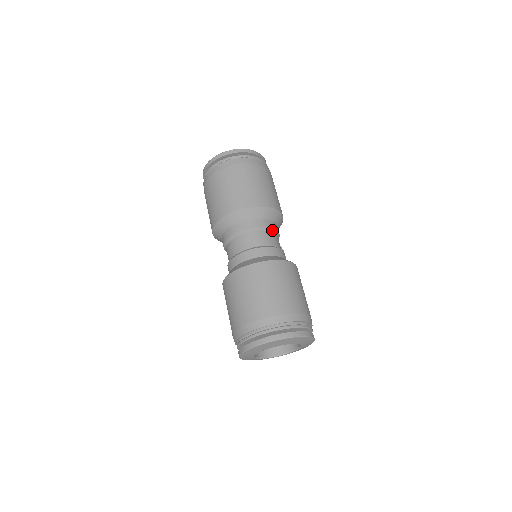
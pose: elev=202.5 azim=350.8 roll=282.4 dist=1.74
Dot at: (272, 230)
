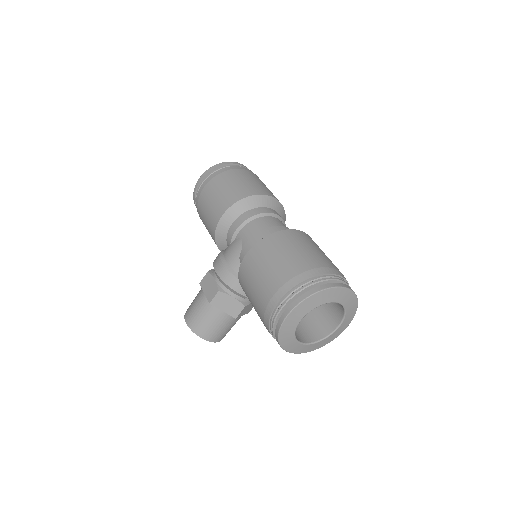
Dot at: occluded
